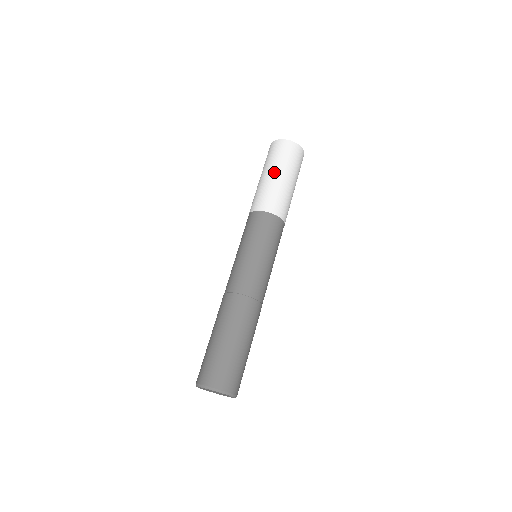
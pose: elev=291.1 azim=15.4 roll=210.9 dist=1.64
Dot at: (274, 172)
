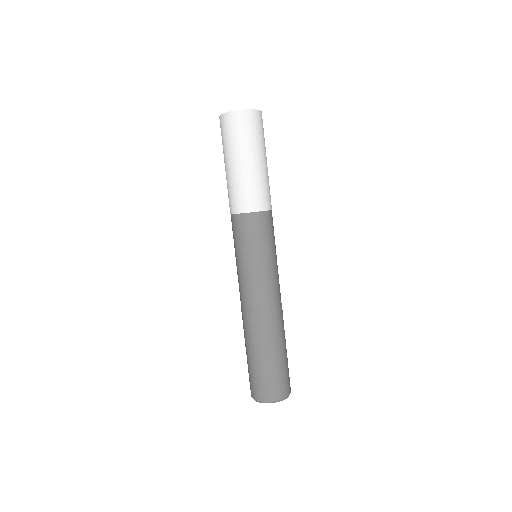
Dot at: (257, 158)
